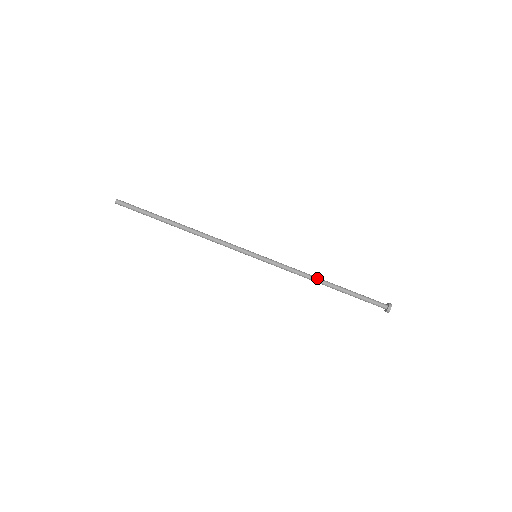
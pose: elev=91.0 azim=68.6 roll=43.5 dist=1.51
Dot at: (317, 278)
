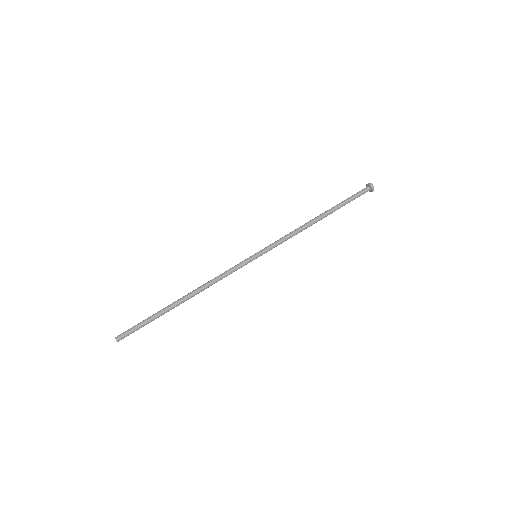
Dot at: (310, 222)
